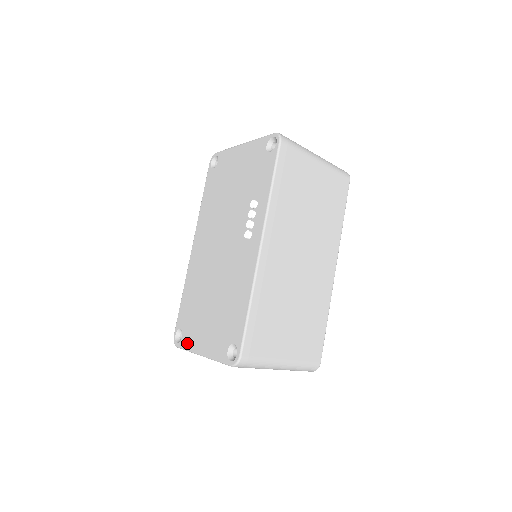
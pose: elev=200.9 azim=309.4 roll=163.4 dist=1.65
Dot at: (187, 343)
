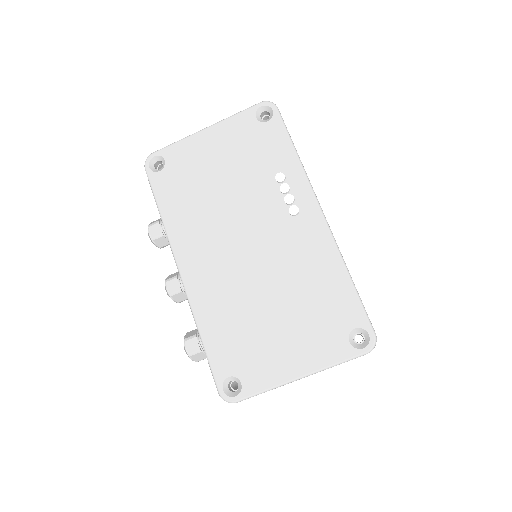
Dot at: (259, 383)
